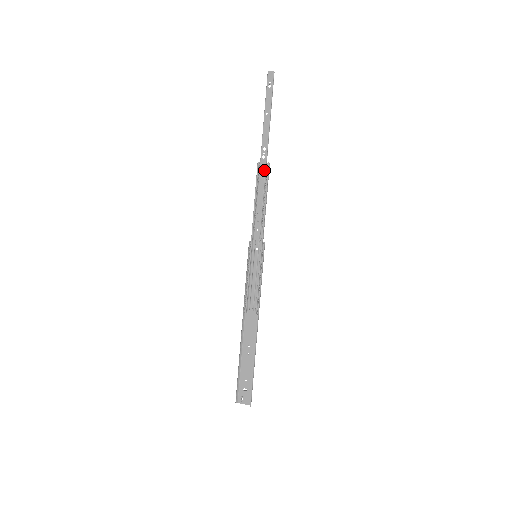
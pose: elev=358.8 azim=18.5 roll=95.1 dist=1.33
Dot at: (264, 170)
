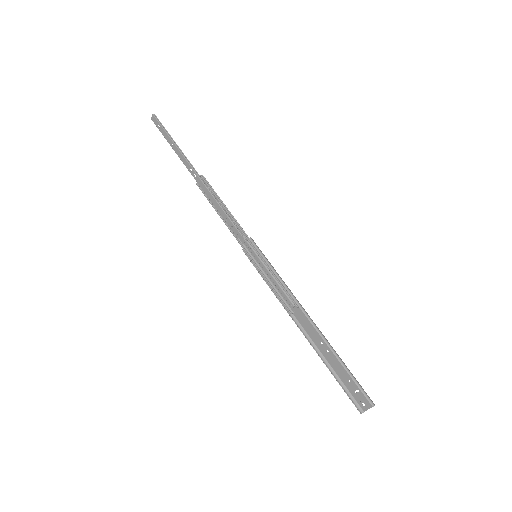
Dot at: (203, 185)
